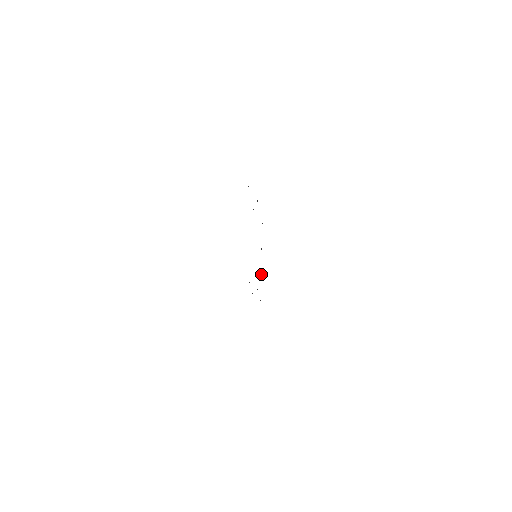
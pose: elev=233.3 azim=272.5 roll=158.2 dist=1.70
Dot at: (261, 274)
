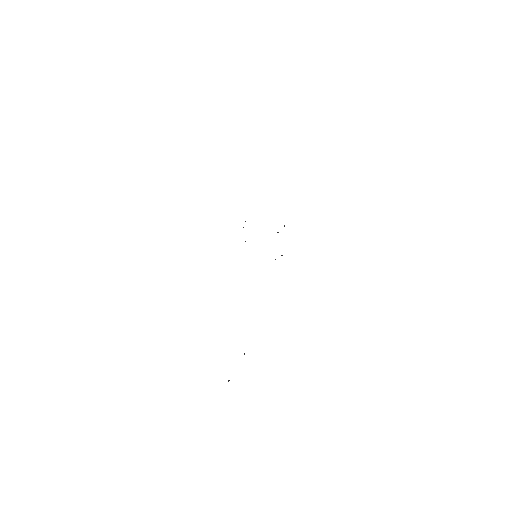
Dot at: (228, 381)
